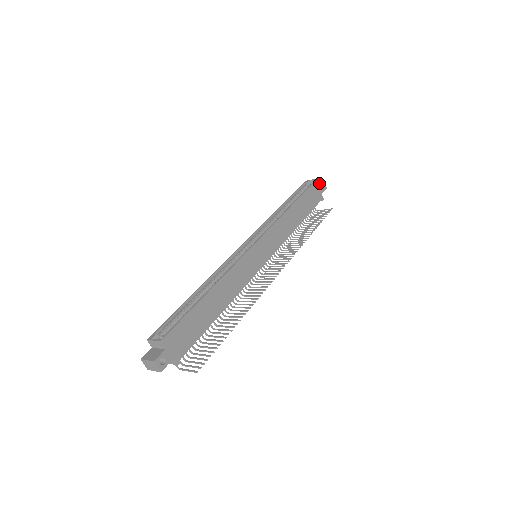
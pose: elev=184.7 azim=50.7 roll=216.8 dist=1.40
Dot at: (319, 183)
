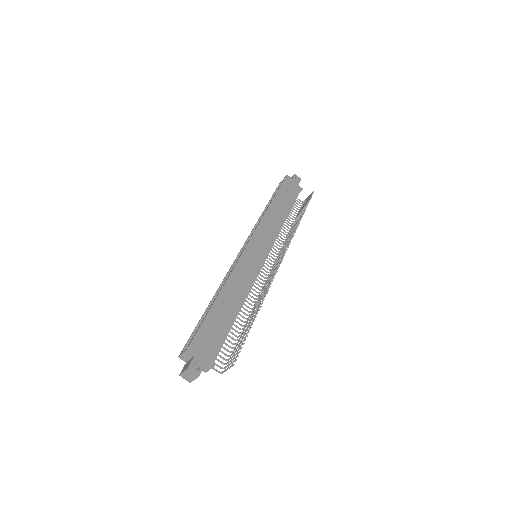
Dot at: (291, 178)
